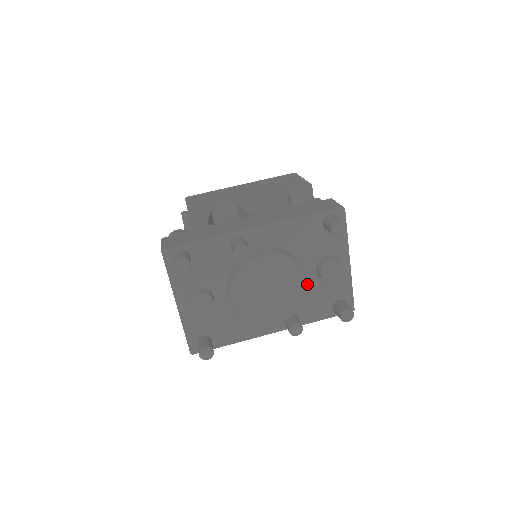
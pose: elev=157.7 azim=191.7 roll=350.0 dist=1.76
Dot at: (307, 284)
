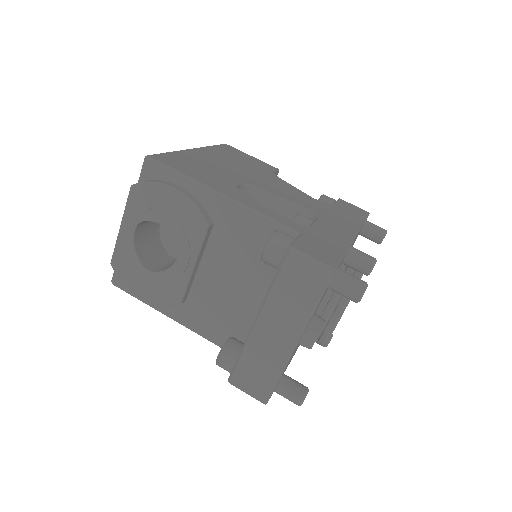
Dot at: occluded
